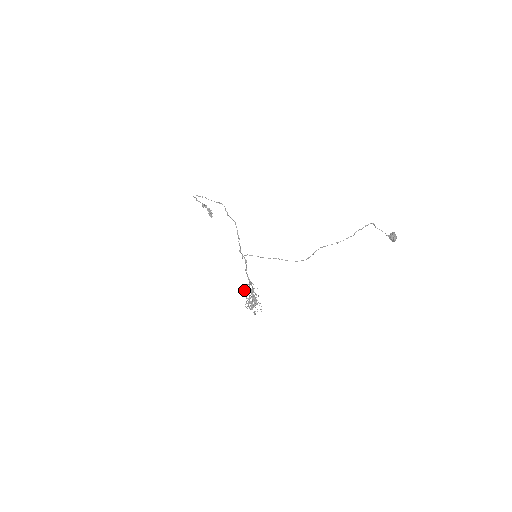
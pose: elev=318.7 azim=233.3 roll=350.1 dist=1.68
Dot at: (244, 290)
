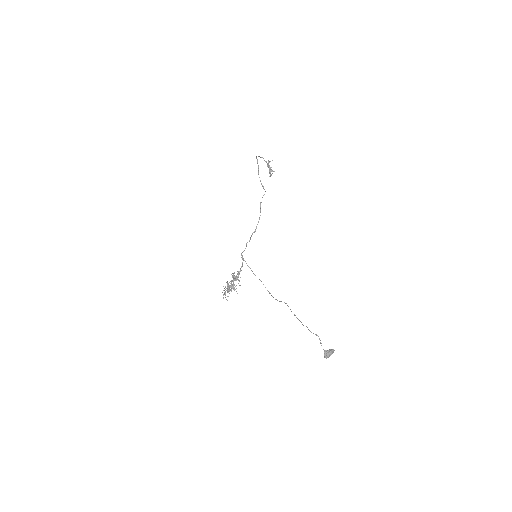
Dot at: occluded
